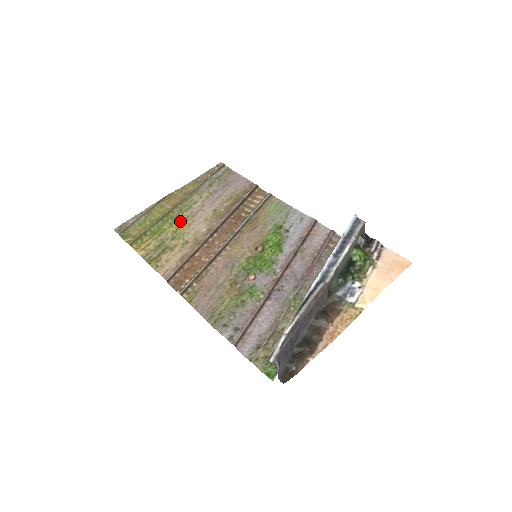
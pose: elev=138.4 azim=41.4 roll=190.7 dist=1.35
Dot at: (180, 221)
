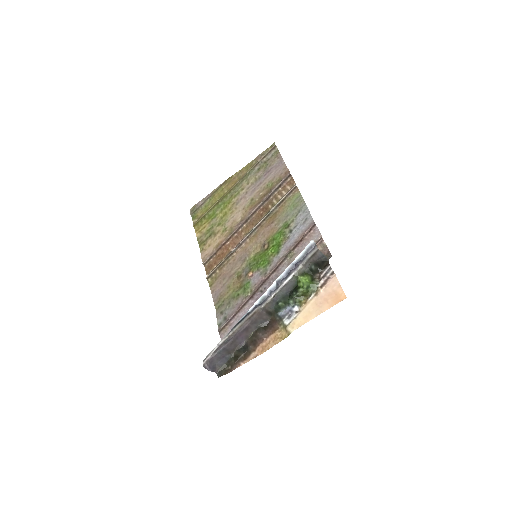
Dot at: (228, 207)
